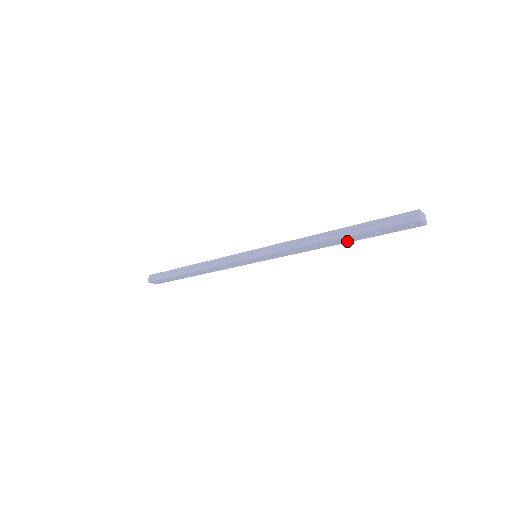
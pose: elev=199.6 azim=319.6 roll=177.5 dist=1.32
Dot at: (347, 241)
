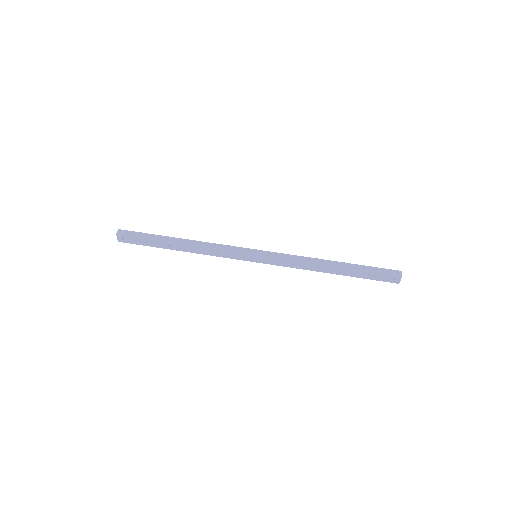
Dot at: (341, 273)
